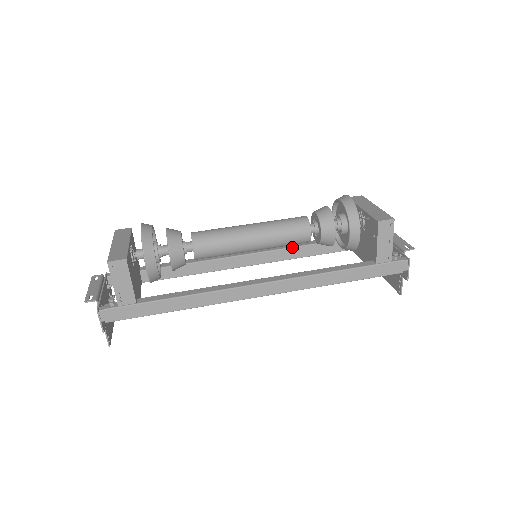
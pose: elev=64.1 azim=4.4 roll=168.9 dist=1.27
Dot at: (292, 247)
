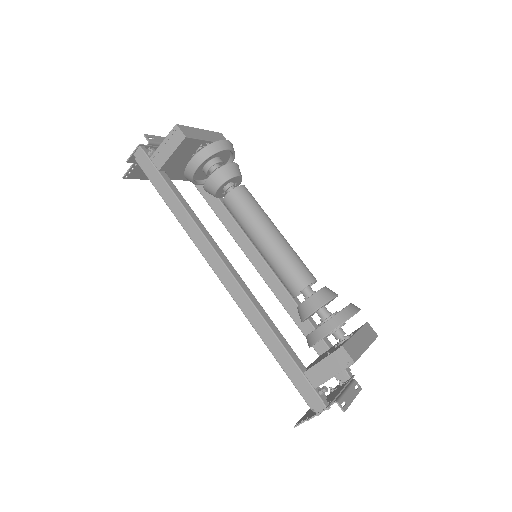
Dot at: (290, 294)
